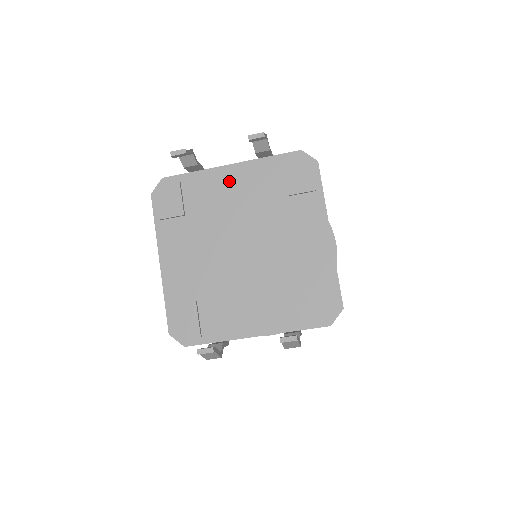
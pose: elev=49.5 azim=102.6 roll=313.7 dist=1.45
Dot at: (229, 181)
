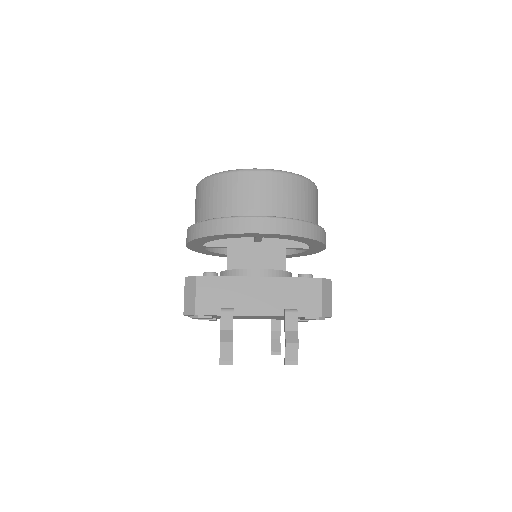
Dot at: occluded
